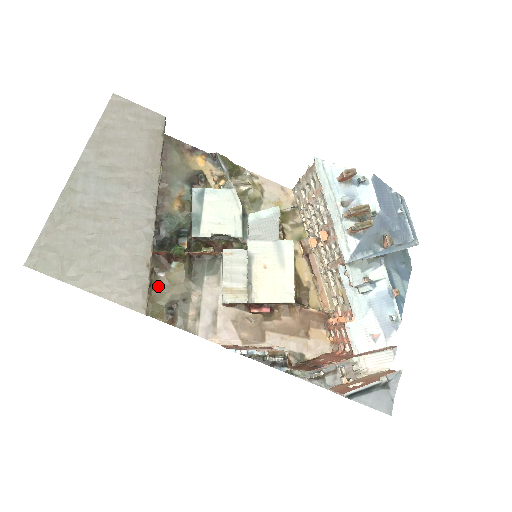
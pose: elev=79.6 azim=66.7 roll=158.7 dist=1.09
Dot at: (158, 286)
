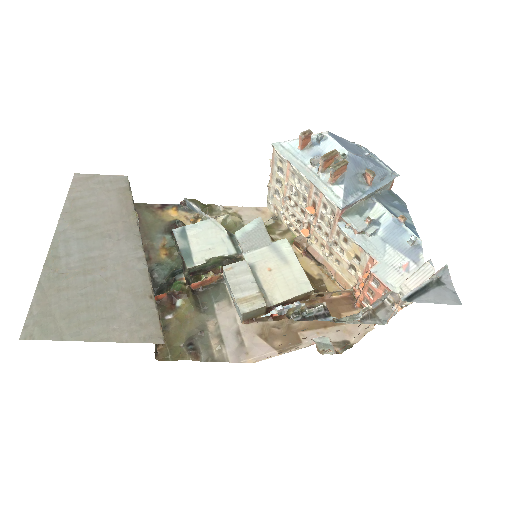
Dot at: (169, 329)
